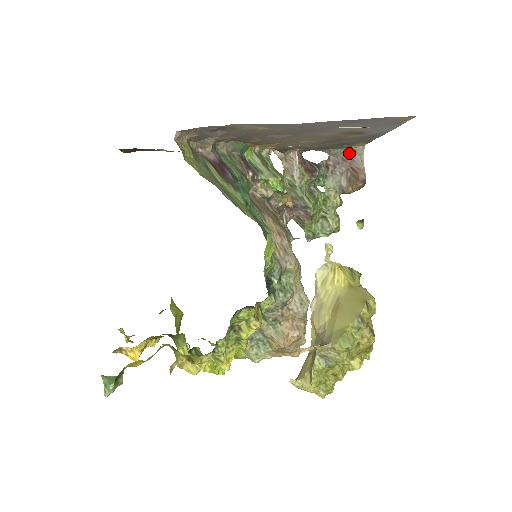
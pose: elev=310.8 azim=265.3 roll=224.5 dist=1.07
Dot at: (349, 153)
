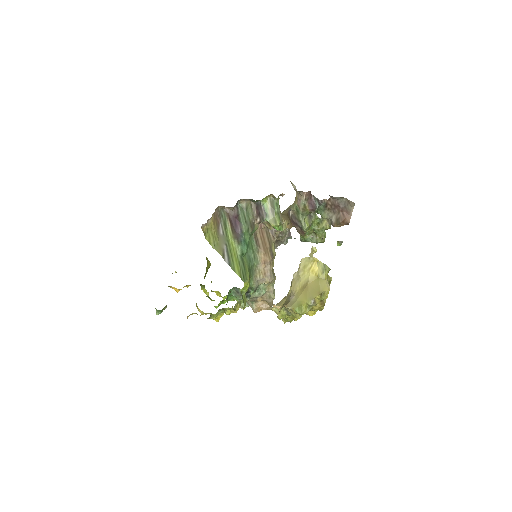
Dot at: (345, 201)
